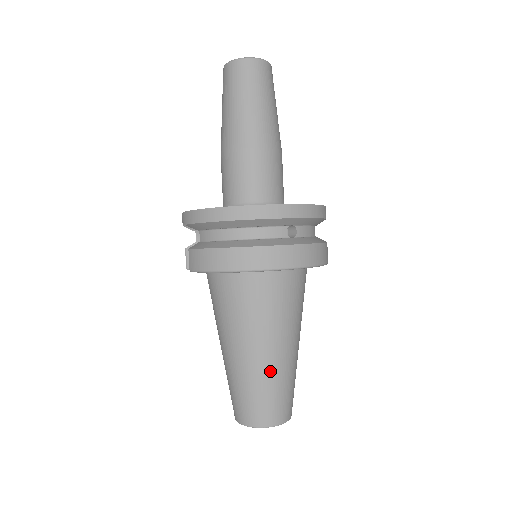
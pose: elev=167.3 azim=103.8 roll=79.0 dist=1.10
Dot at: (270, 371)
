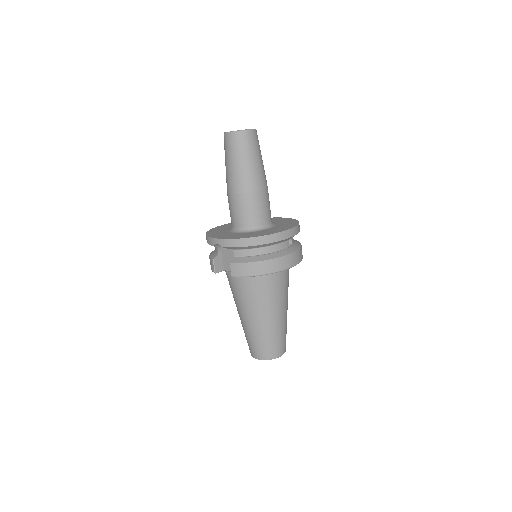
Dot at: (281, 325)
